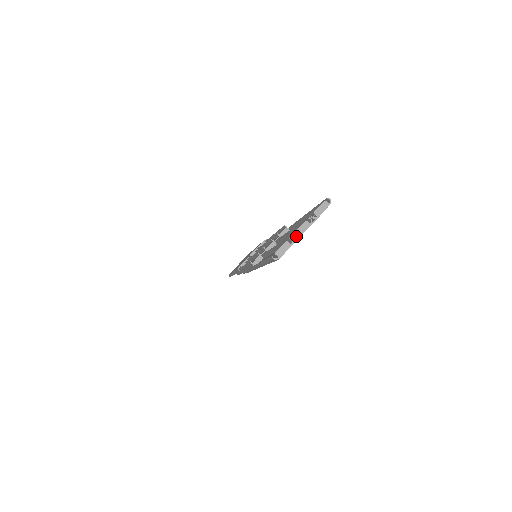
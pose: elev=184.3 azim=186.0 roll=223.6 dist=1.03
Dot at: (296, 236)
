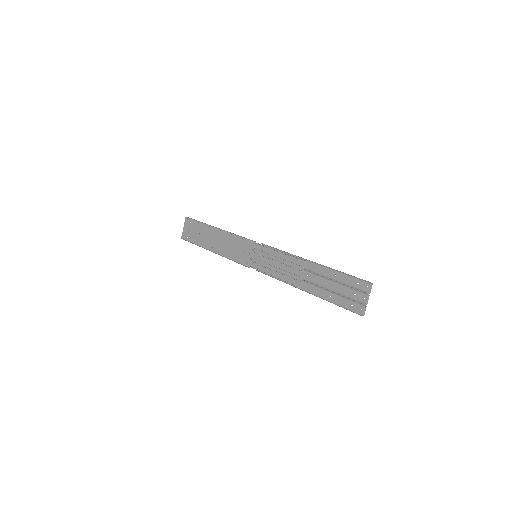
Dot at: (362, 300)
